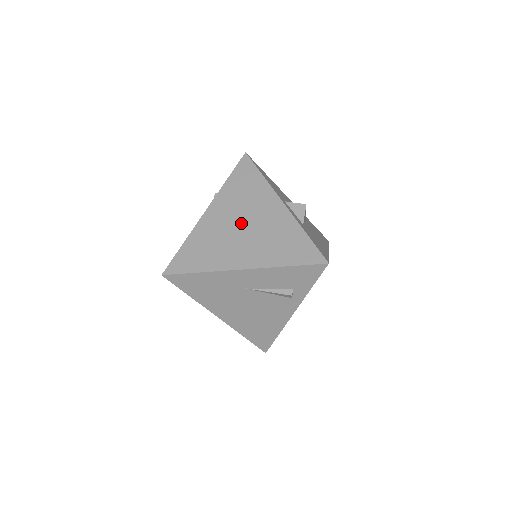
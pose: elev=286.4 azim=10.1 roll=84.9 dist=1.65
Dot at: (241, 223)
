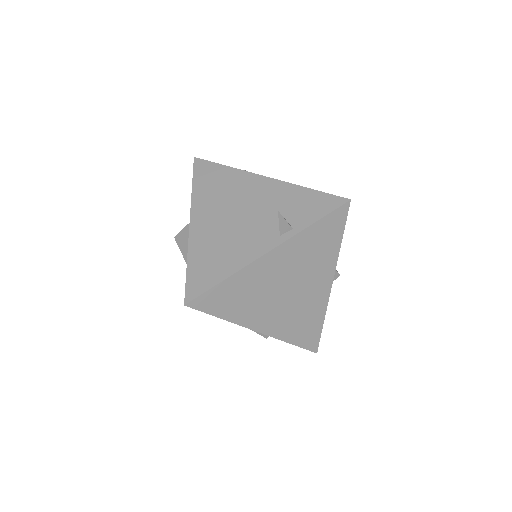
Dot at: (289, 285)
